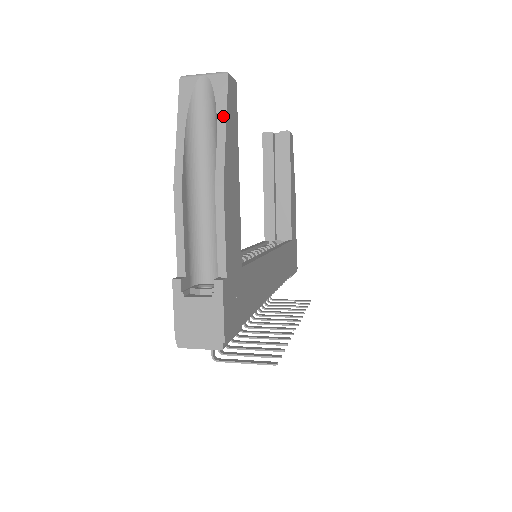
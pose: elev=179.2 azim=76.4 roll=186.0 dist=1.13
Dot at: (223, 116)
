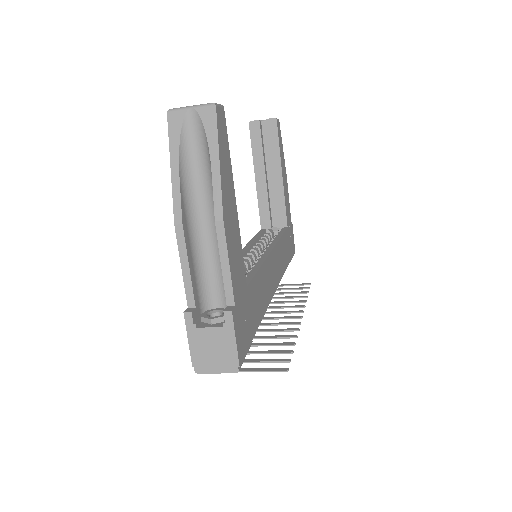
Dot at: (215, 150)
